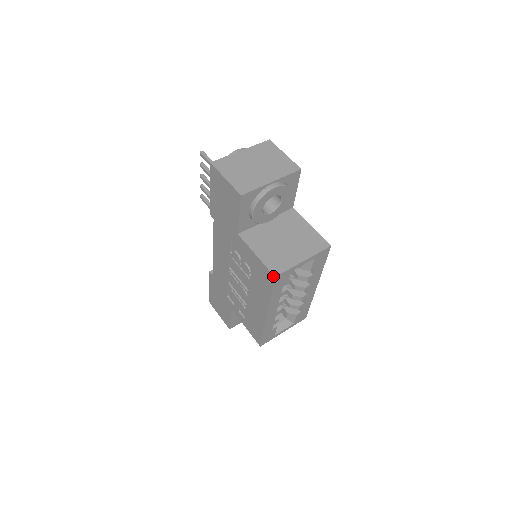
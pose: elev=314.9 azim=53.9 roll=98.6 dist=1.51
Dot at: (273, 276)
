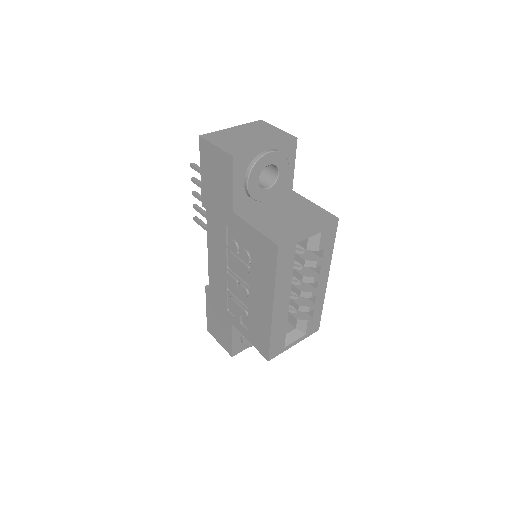
Dot at: (276, 246)
